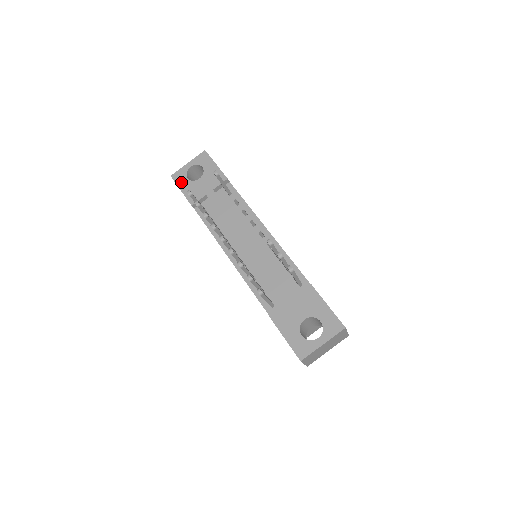
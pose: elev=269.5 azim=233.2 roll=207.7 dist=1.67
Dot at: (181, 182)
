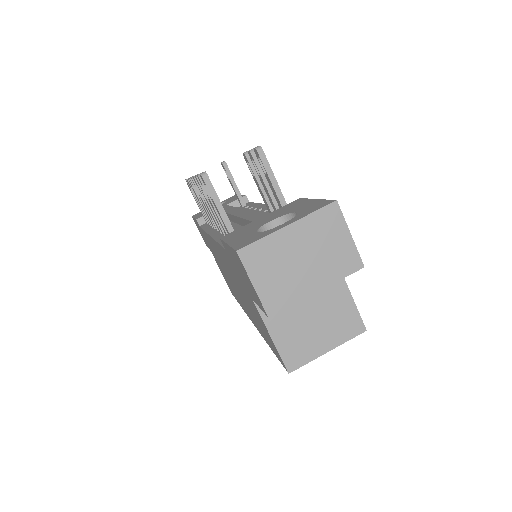
Dot at: (198, 214)
